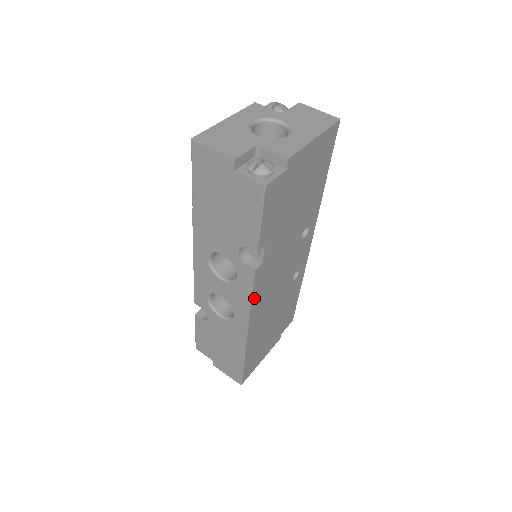
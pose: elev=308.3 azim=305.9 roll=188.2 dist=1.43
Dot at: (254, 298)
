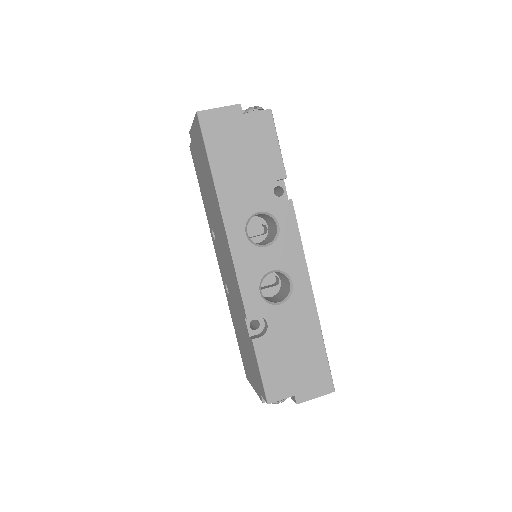
Dot at: (300, 242)
